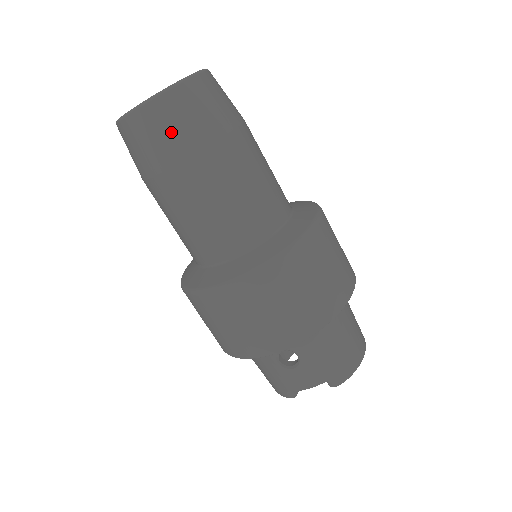
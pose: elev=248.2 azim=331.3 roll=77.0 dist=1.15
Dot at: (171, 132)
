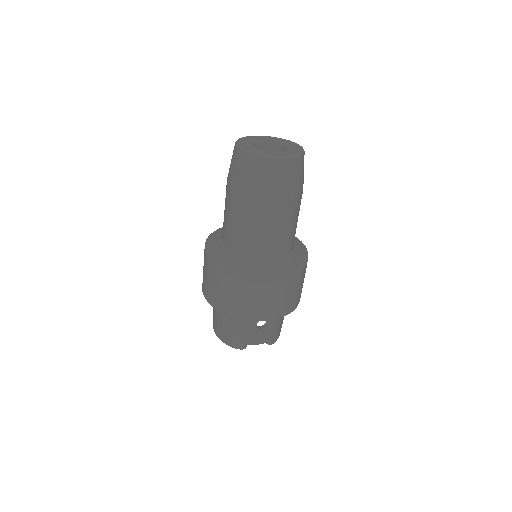
Dot at: (290, 180)
